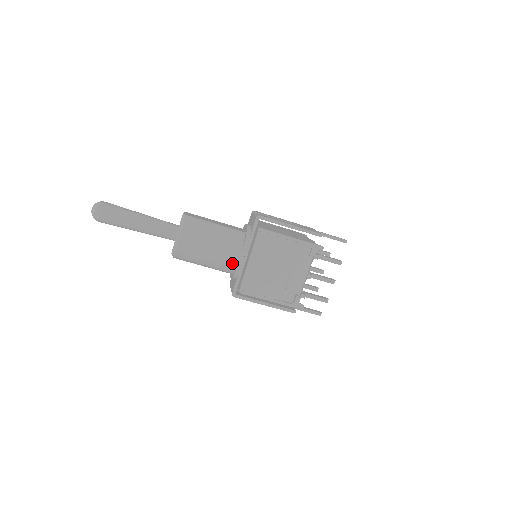
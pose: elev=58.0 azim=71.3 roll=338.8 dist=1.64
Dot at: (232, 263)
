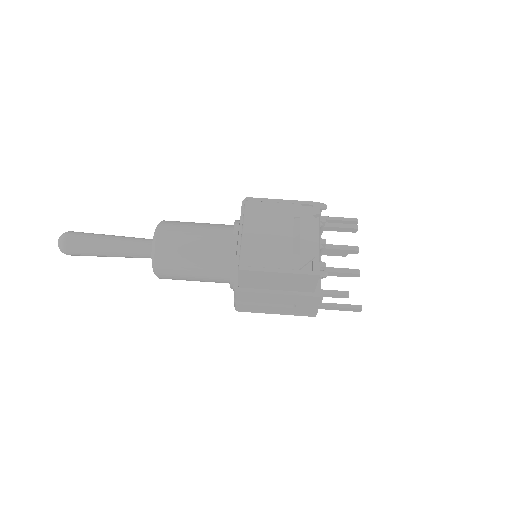
Dot at: (225, 251)
